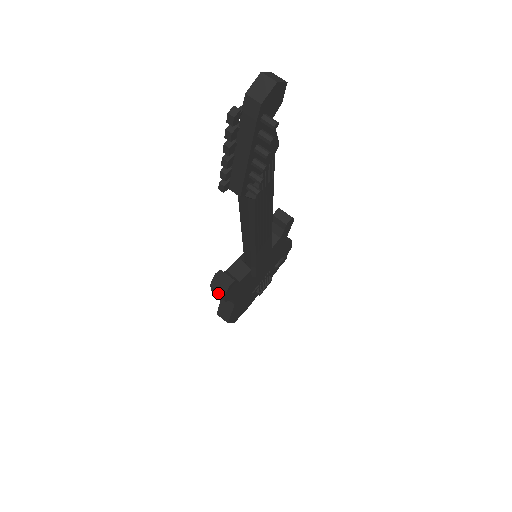
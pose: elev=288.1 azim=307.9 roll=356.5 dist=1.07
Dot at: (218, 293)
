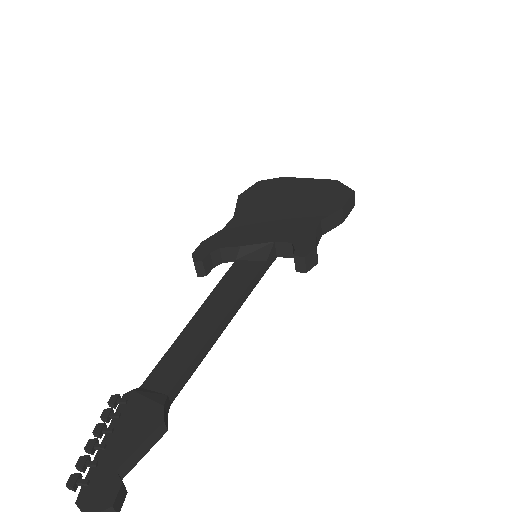
Dot at: occluded
